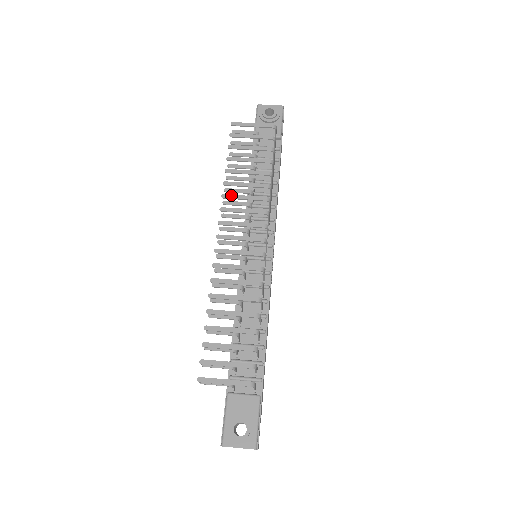
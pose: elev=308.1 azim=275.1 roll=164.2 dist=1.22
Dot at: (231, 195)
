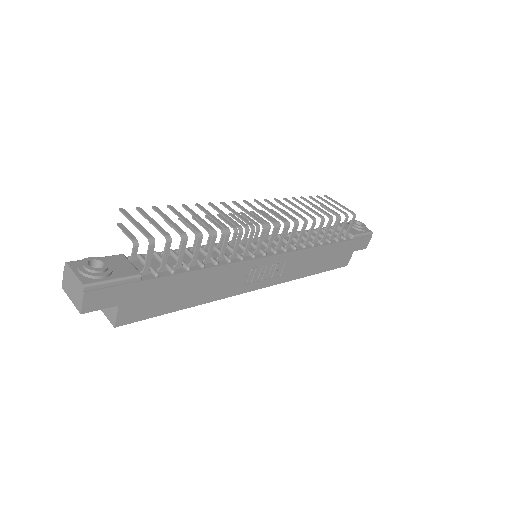
Dot at: occluded
